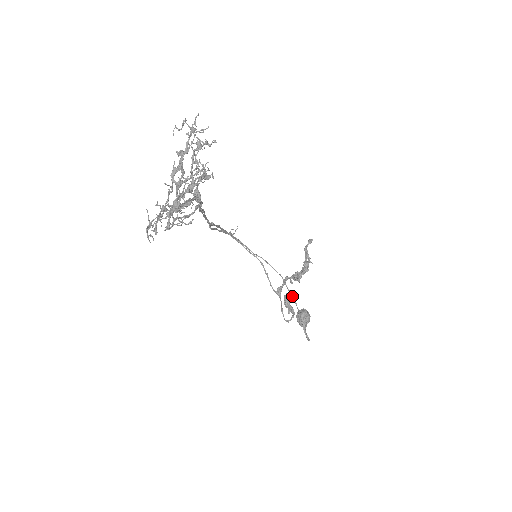
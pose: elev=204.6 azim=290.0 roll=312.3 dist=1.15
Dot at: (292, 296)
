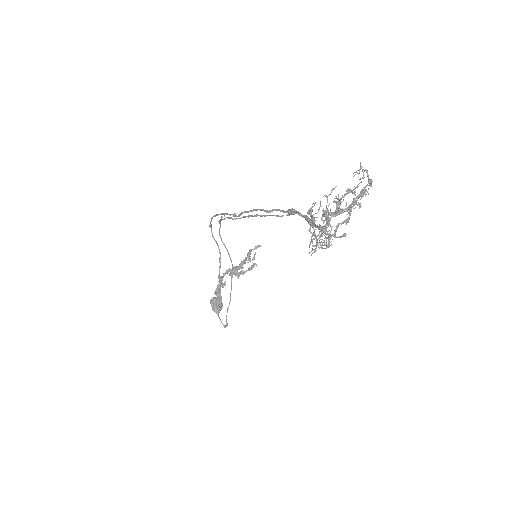
Dot at: occluded
